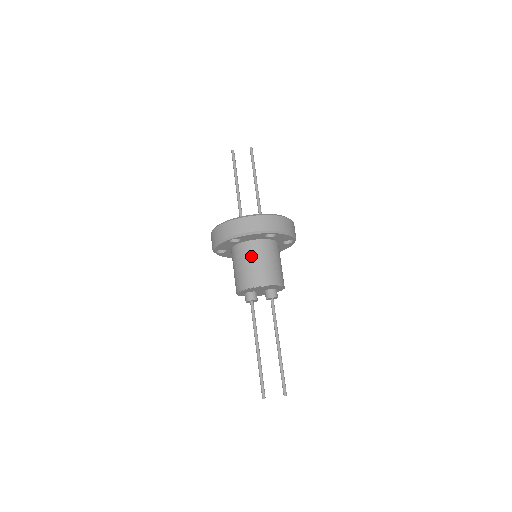
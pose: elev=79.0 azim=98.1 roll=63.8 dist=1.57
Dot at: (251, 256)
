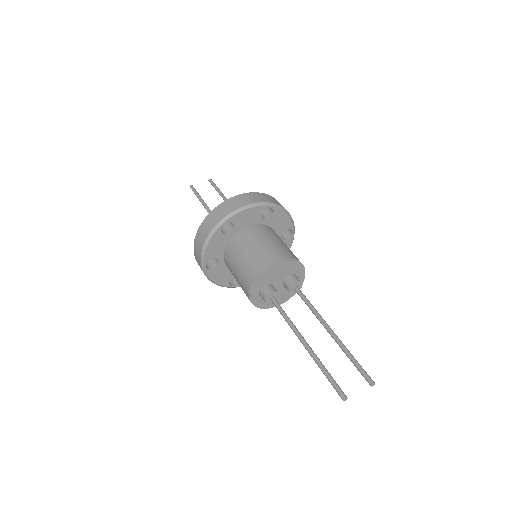
Dot at: (253, 240)
